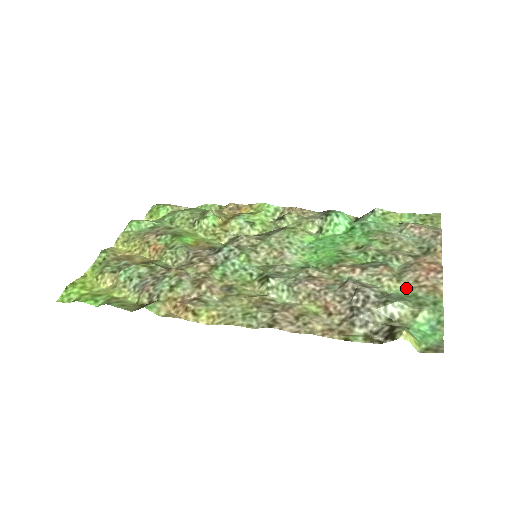
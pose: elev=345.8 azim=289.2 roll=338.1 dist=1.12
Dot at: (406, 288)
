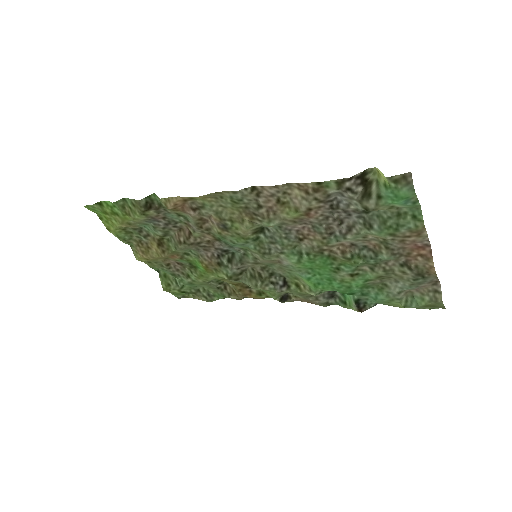
Dot at: (390, 236)
